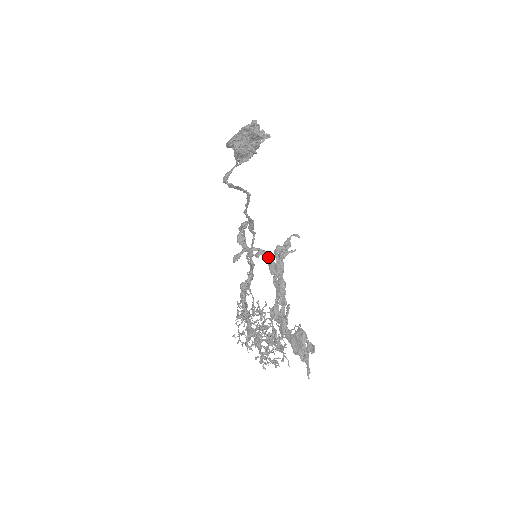
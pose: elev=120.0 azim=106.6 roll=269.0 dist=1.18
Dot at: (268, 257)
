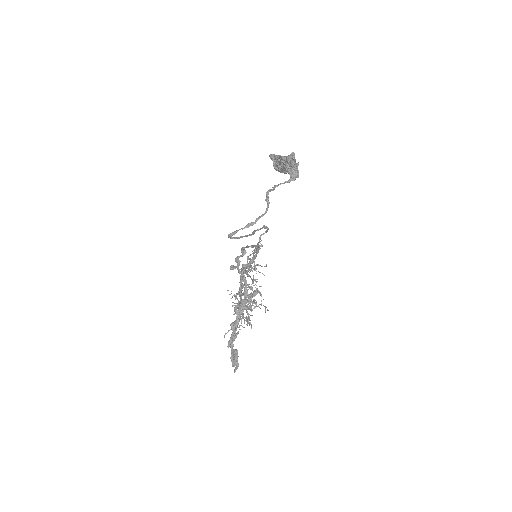
Dot at: (245, 287)
